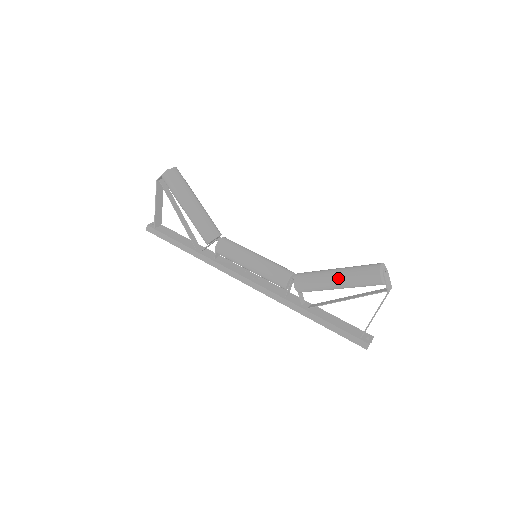
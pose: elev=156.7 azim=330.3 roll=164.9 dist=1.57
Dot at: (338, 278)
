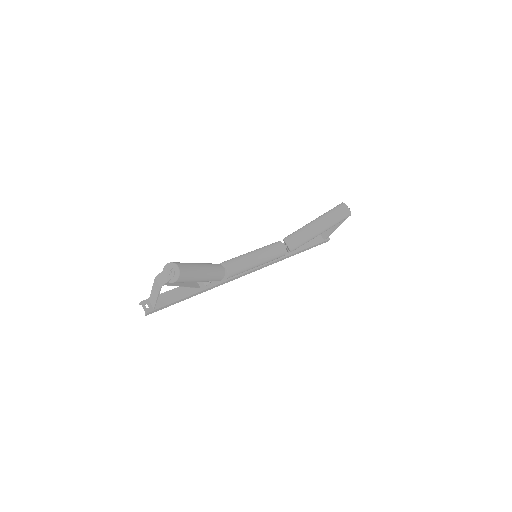
Dot at: (324, 231)
